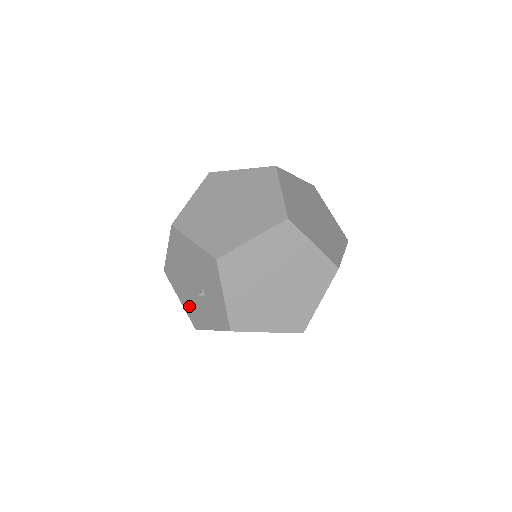
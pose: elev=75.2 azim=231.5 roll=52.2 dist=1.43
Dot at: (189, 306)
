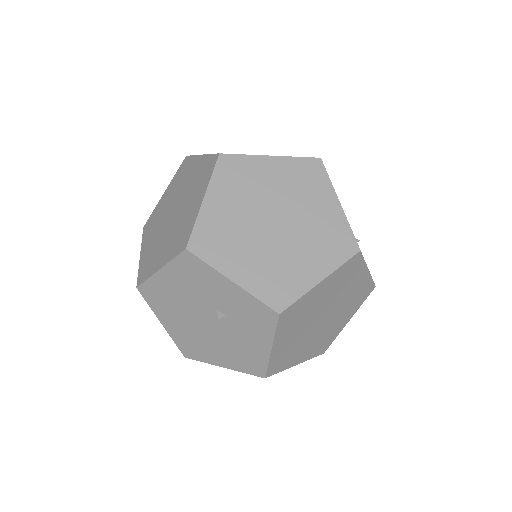
Dot at: (233, 358)
